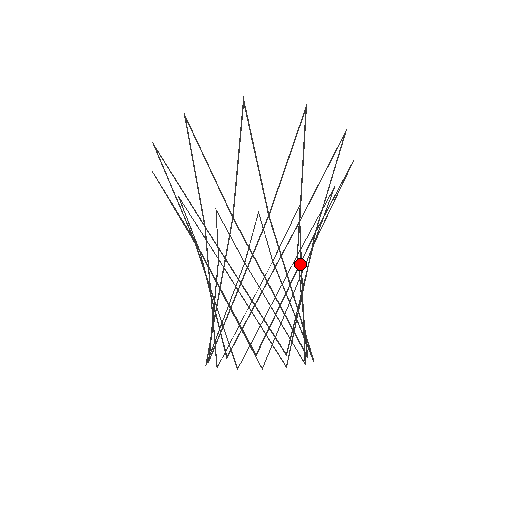
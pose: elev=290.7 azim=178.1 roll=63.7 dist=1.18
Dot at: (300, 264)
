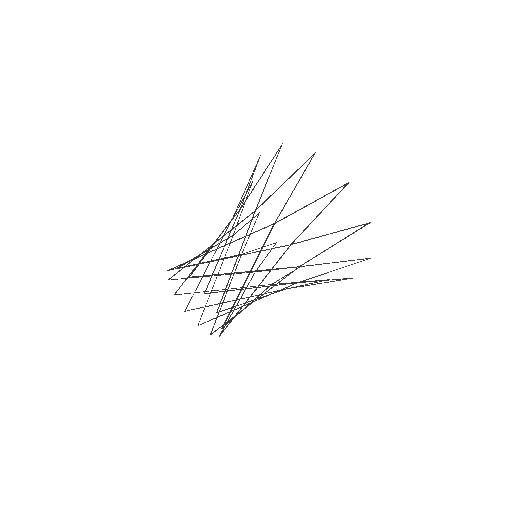
Dot at: (269, 269)
